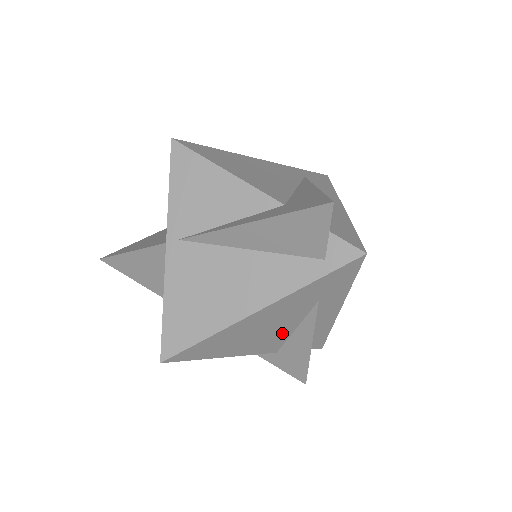
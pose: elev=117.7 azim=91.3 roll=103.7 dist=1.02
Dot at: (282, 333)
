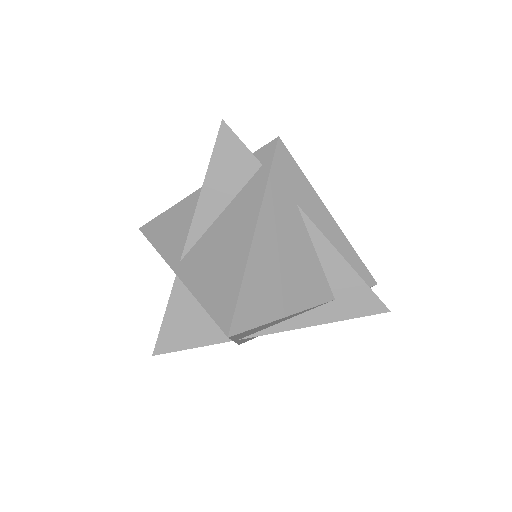
Dot at: (309, 263)
